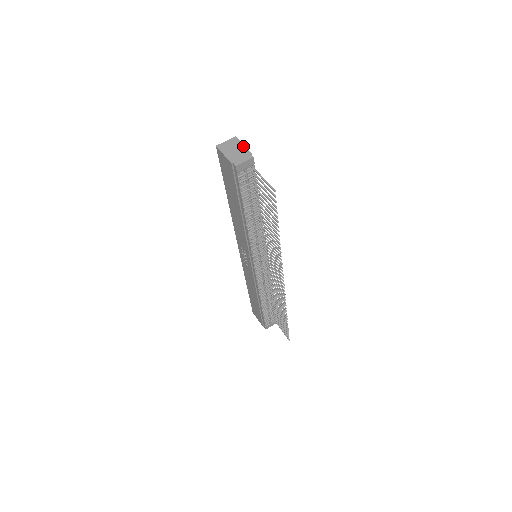
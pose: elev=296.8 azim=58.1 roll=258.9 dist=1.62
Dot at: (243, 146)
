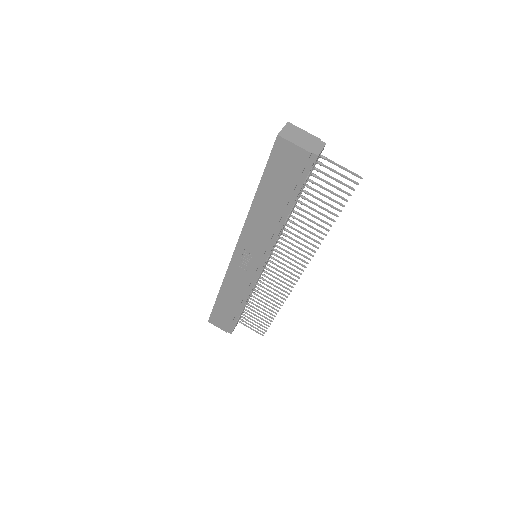
Dot at: (306, 132)
